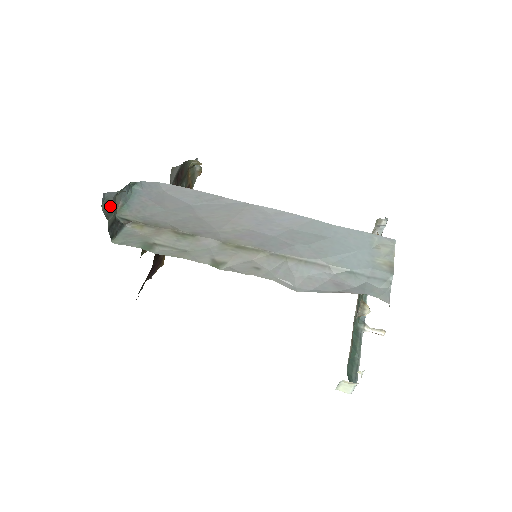
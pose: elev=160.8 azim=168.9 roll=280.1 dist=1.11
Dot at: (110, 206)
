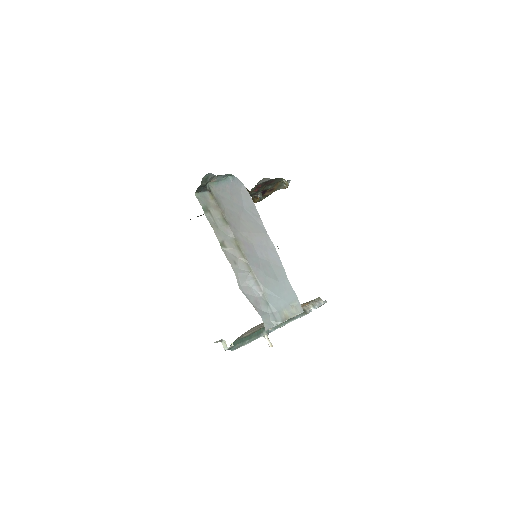
Dot at: (208, 179)
